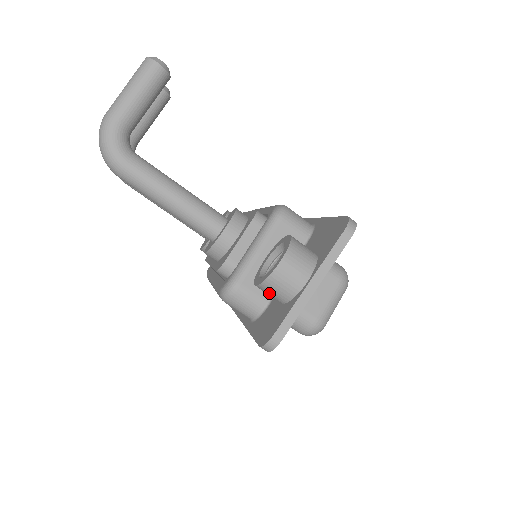
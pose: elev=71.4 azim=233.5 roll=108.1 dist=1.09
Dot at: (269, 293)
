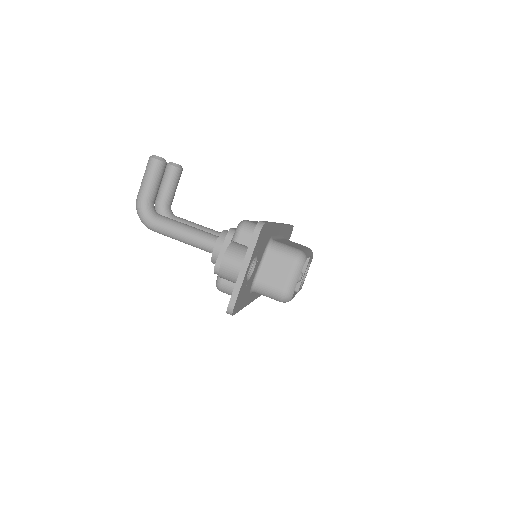
Dot at: occluded
